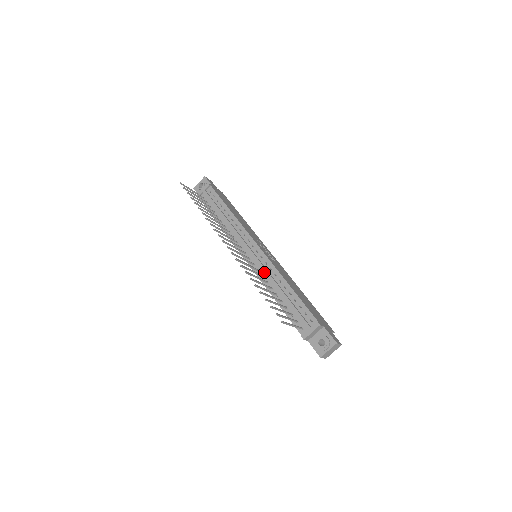
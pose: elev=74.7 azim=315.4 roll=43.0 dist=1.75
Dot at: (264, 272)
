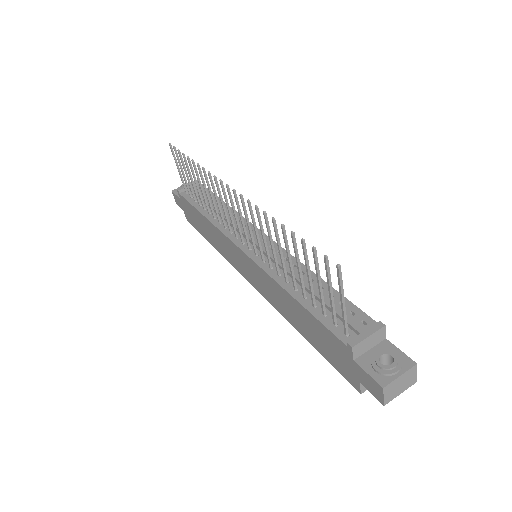
Dot at: occluded
